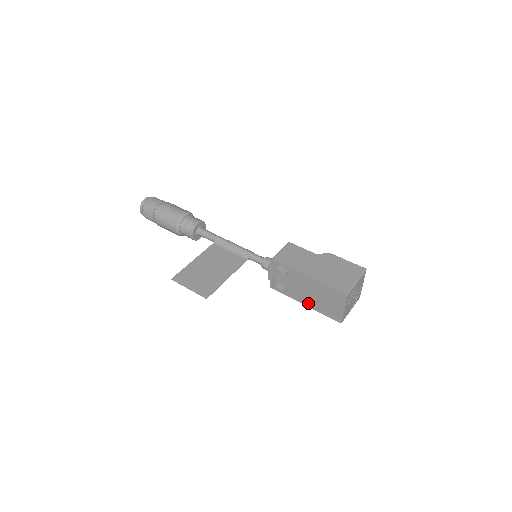
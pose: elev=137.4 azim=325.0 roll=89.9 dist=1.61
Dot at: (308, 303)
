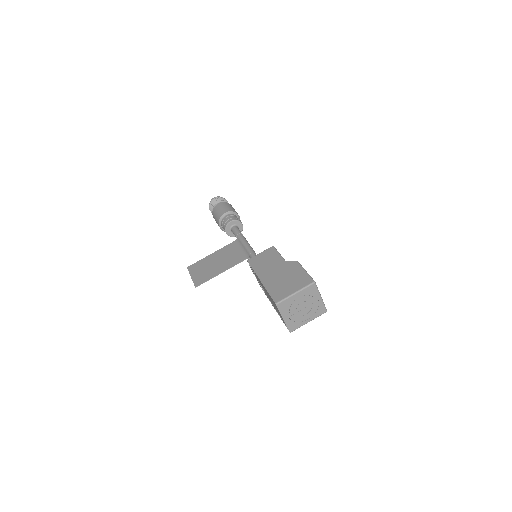
Dot at: (274, 307)
